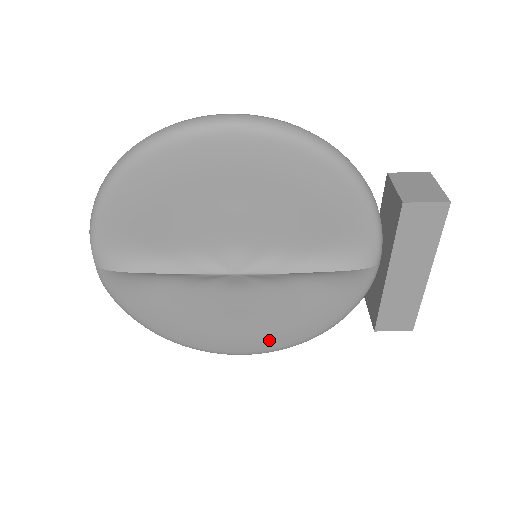
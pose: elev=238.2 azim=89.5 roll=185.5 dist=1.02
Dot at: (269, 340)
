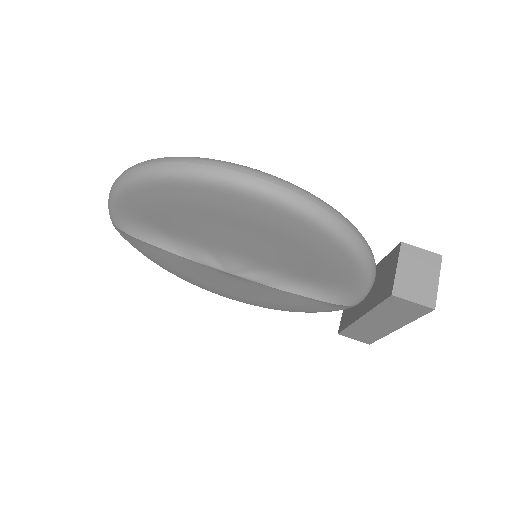
Dot at: (251, 301)
